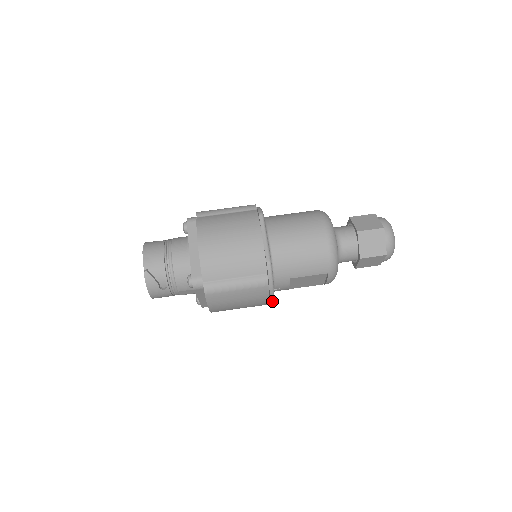
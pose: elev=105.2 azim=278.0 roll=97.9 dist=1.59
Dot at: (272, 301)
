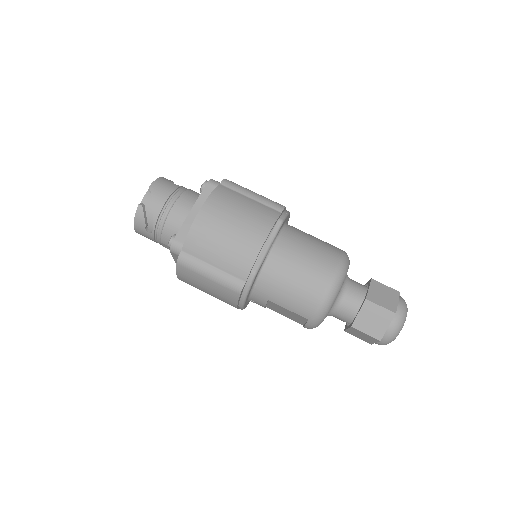
Dot at: (241, 309)
